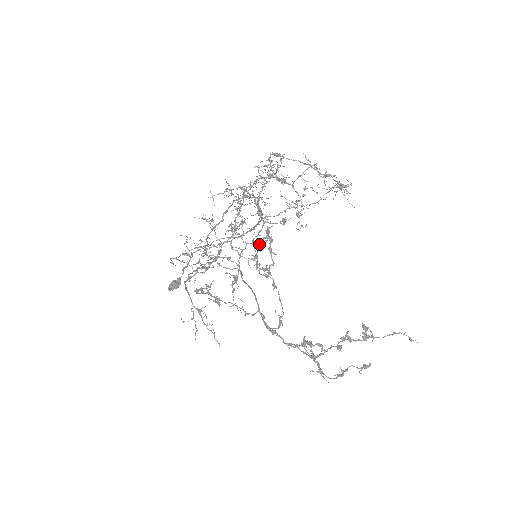
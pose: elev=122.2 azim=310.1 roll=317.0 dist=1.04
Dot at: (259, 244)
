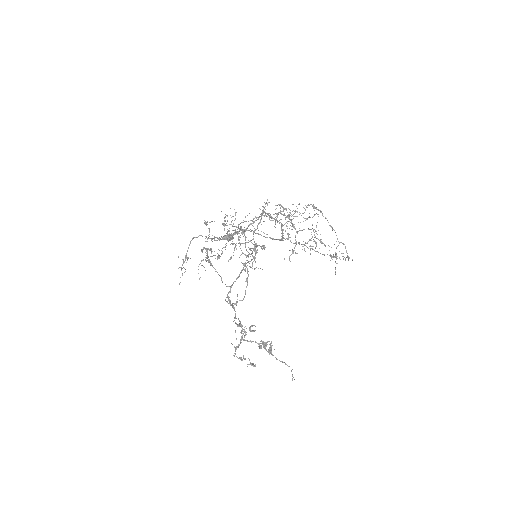
Dot at: occluded
